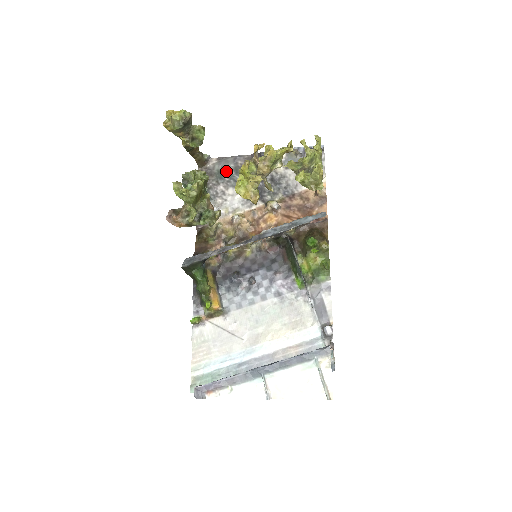
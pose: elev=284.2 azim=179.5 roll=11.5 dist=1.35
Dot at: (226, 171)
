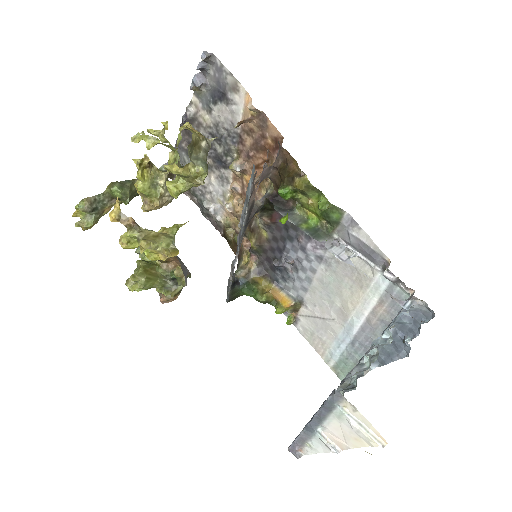
Dot at: occluded
